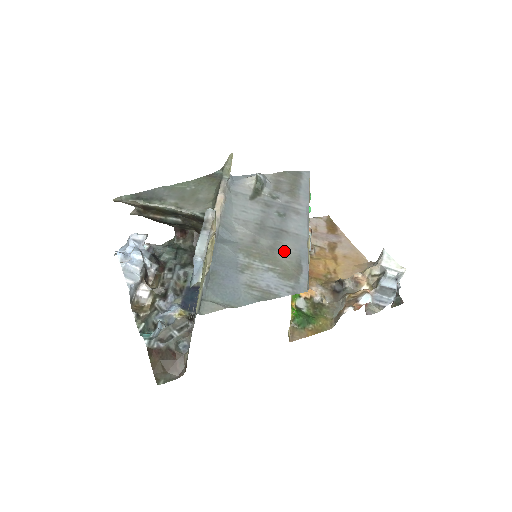
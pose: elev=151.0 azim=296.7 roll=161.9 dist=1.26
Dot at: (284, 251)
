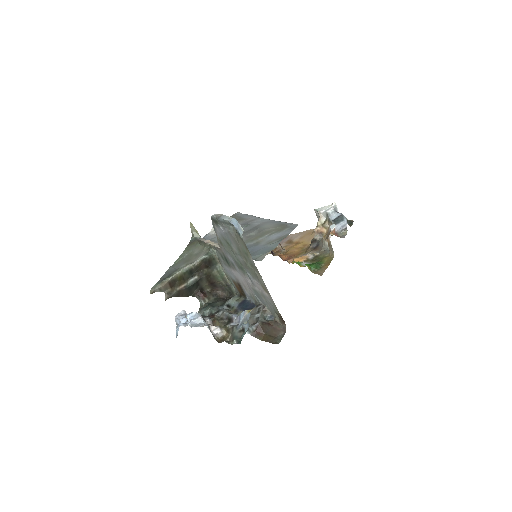
Dot at: (267, 228)
